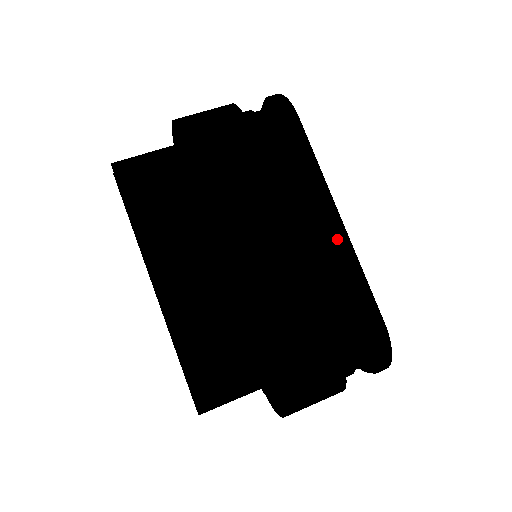
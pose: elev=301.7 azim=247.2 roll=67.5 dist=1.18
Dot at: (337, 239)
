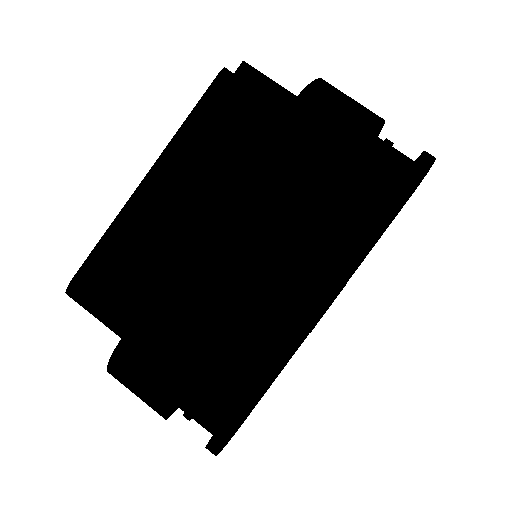
Dot at: (299, 323)
